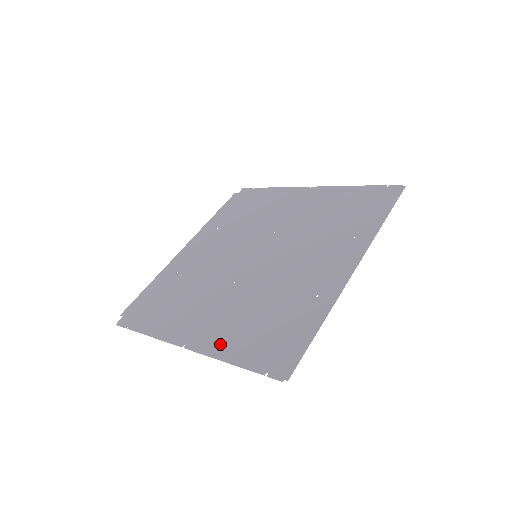
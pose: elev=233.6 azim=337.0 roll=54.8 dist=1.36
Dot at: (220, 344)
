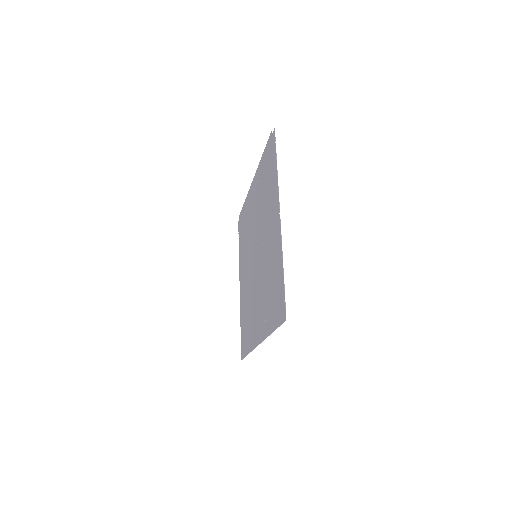
Dot at: (241, 305)
